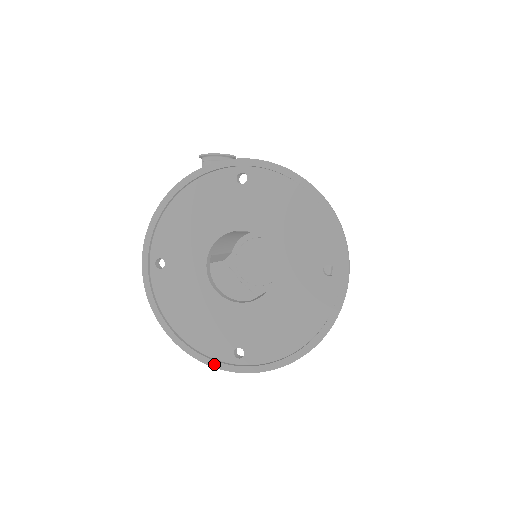
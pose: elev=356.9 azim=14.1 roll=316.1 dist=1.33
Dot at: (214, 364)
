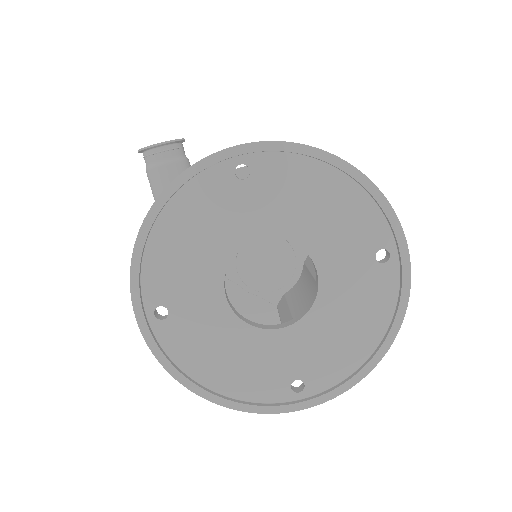
Dot at: (271, 410)
